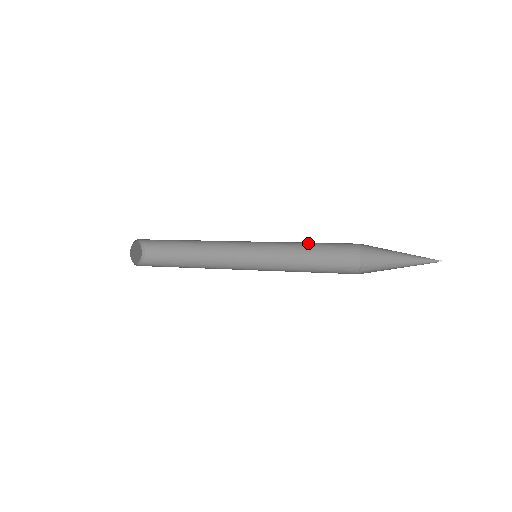
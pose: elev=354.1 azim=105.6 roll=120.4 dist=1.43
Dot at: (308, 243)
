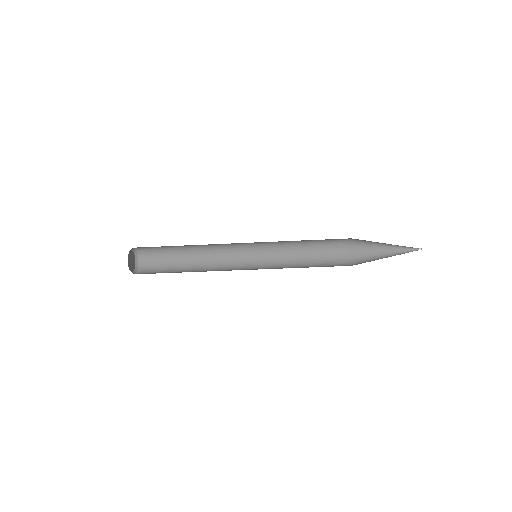
Dot at: (303, 246)
